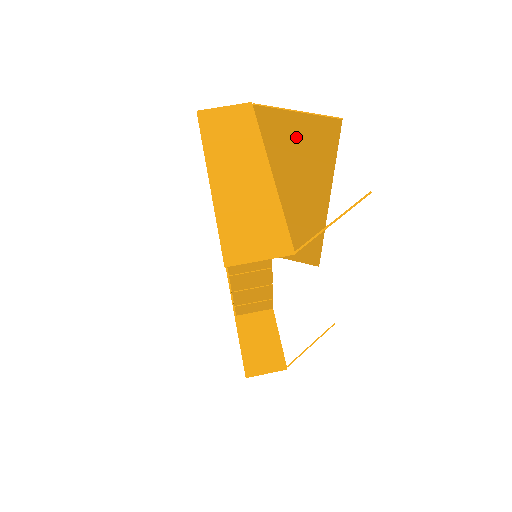
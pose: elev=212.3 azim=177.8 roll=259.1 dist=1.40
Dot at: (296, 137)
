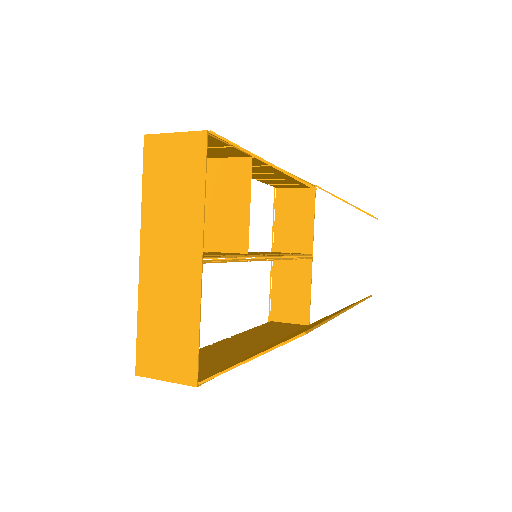
Dot at: occluded
